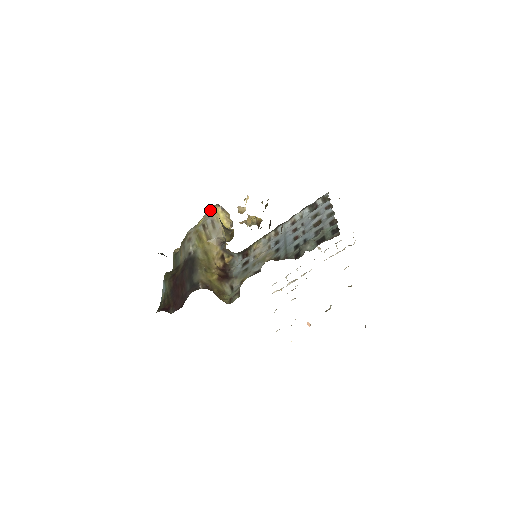
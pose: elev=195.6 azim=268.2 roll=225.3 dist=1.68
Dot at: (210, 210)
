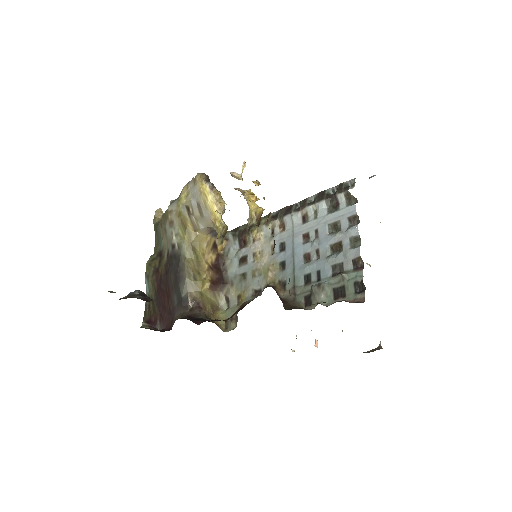
Dot at: (195, 183)
